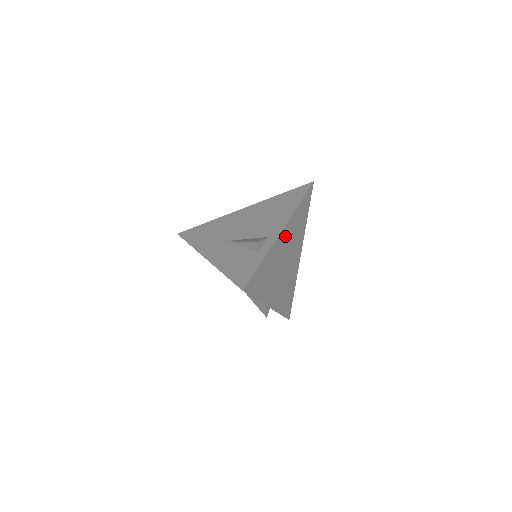
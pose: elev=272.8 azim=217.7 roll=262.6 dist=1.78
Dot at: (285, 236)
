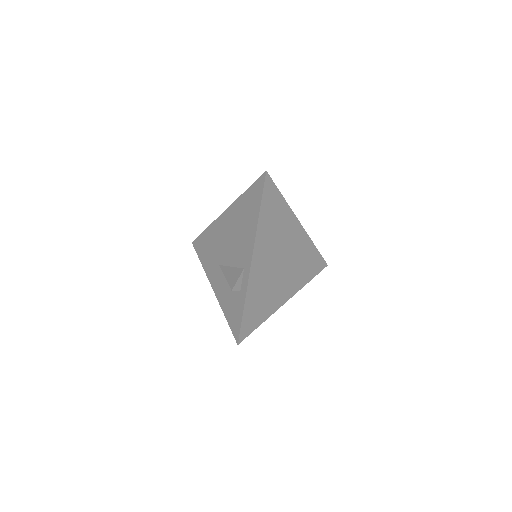
Dot at: (261, 254)
